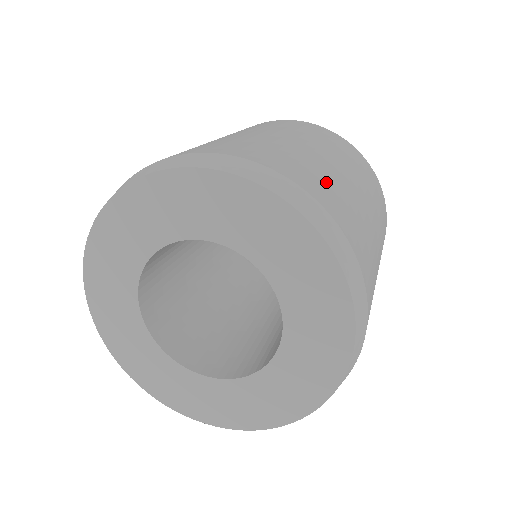
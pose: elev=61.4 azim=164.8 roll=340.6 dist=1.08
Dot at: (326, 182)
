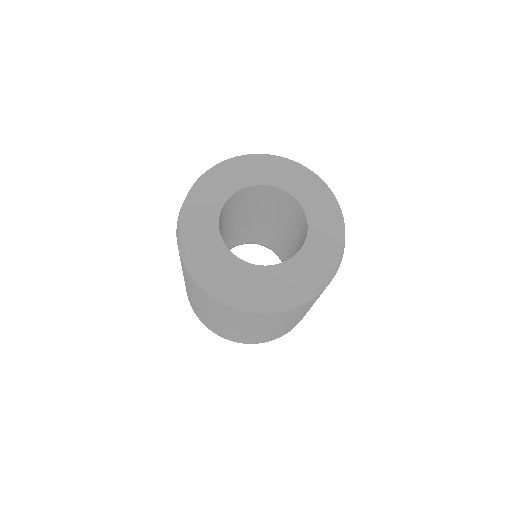
Dot at: occluded
